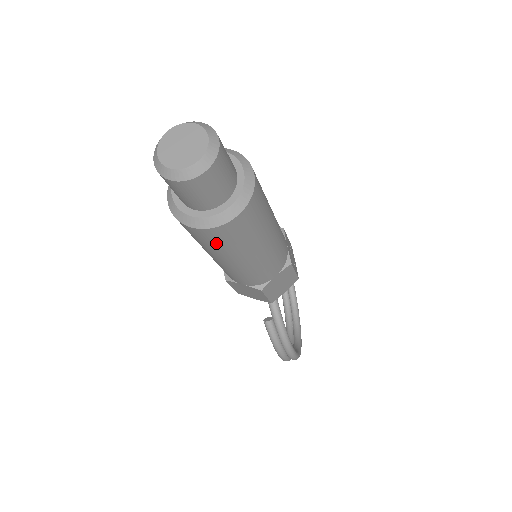
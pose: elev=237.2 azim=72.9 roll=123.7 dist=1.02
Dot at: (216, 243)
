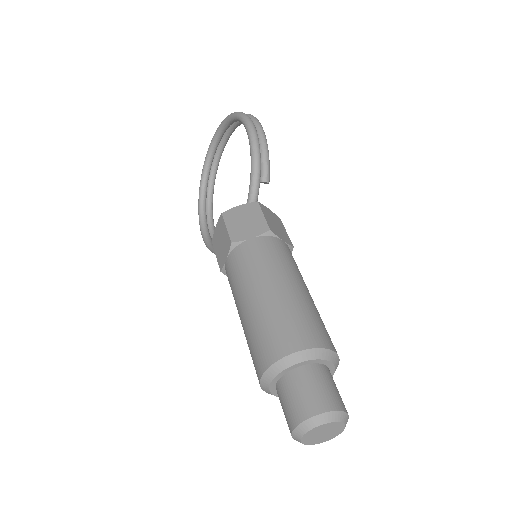
Dot at: occluded
